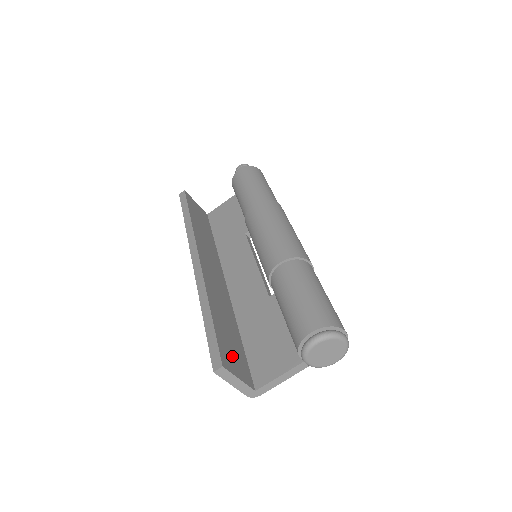
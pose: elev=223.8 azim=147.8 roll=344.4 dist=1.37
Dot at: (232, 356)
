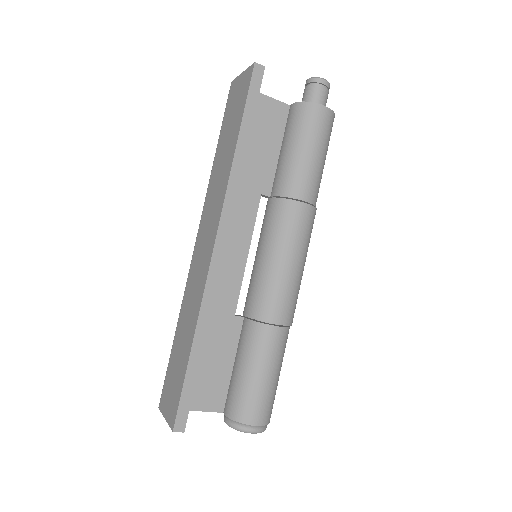
Dot at: occluded
